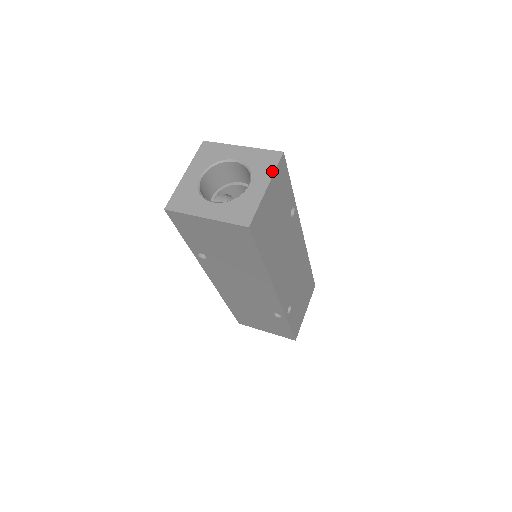
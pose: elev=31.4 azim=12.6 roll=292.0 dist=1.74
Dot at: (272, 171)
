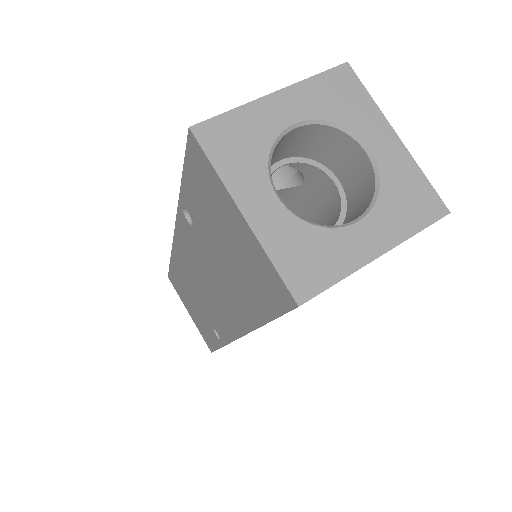
Dot at: (410, 231)
